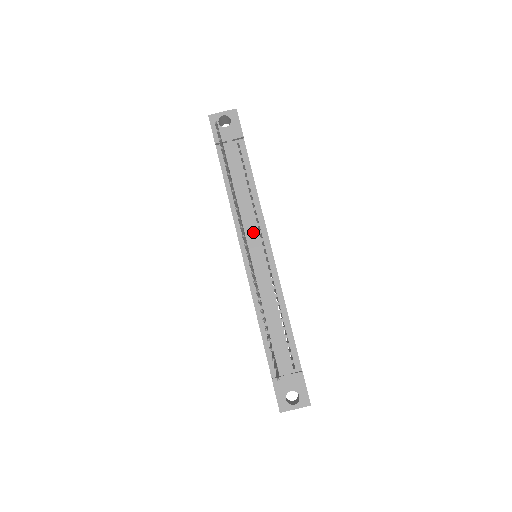
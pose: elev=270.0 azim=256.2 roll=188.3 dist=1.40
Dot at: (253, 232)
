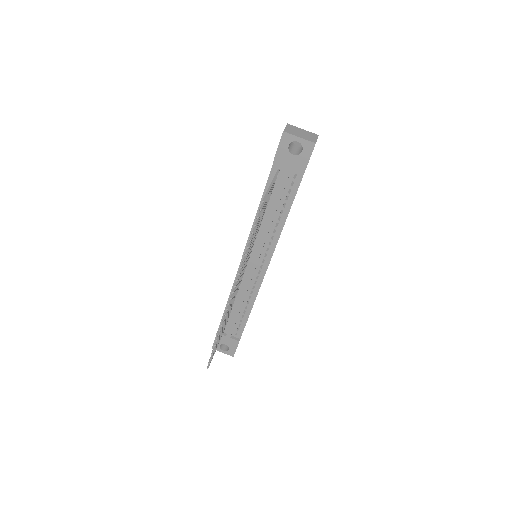
Dot at: (260, 252)
